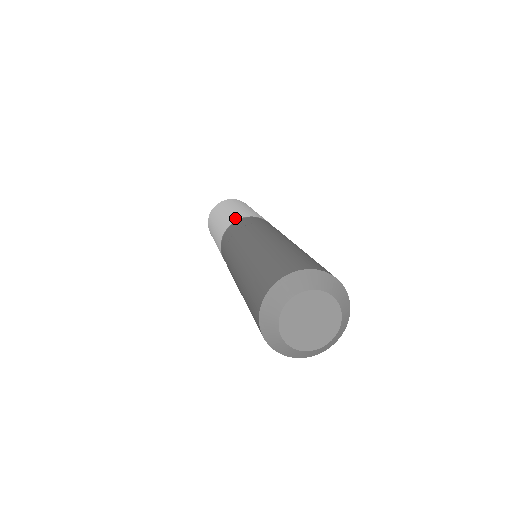
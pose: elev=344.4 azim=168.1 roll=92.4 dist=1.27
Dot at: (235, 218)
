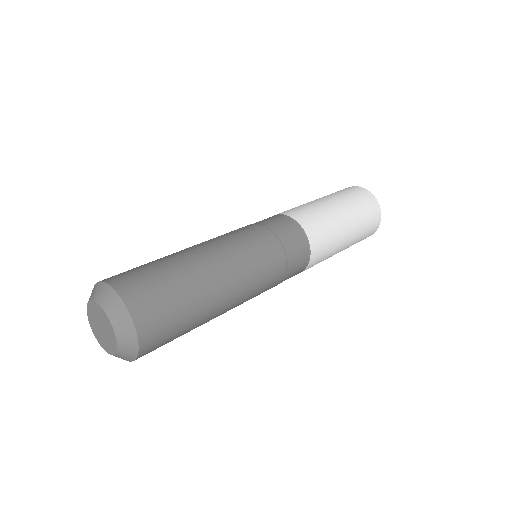
Dot at: (294, 213)
